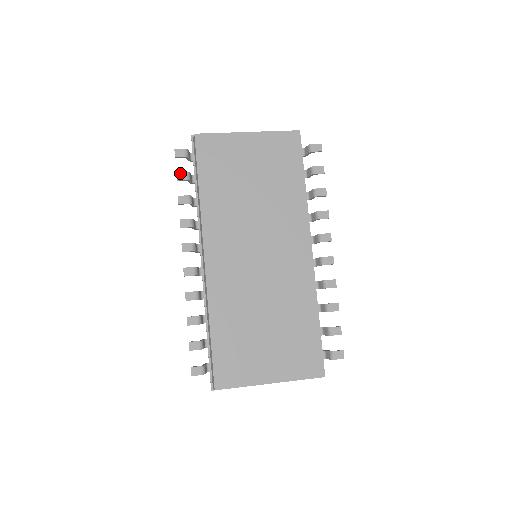
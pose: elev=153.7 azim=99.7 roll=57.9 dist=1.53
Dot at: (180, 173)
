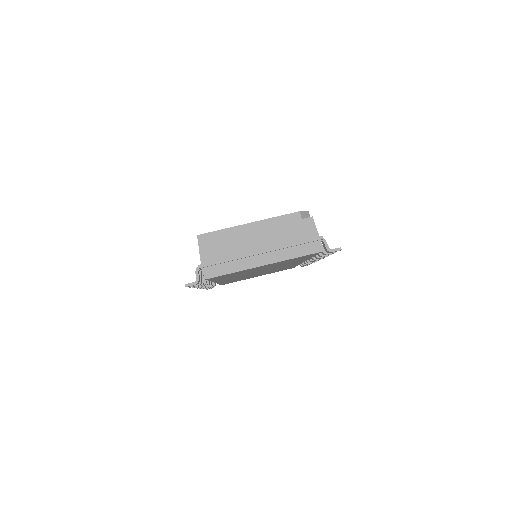
Dot at: occluded
